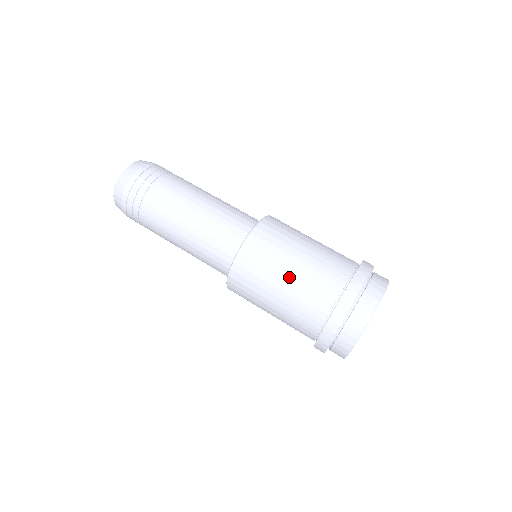
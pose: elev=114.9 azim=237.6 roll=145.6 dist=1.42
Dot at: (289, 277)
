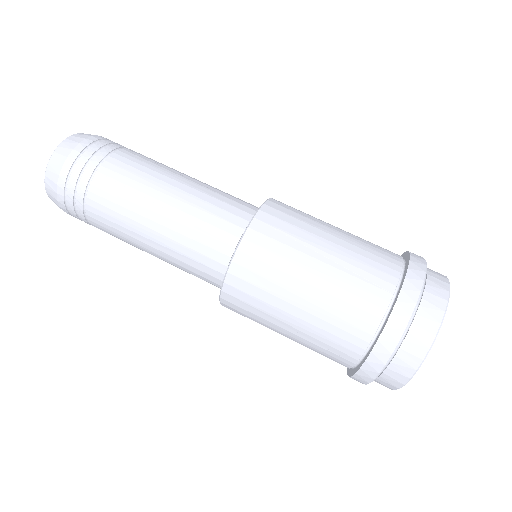
Dot at: (317, 276)
